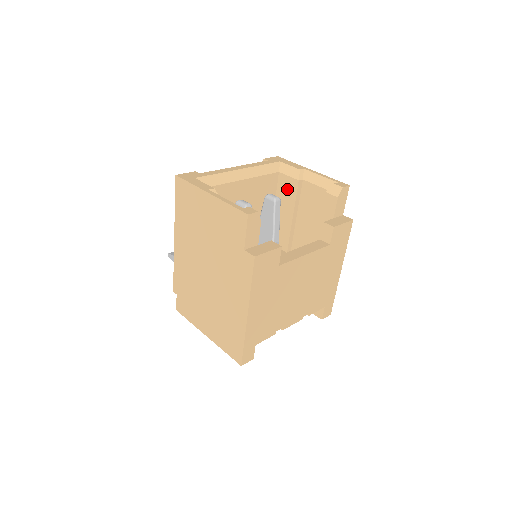
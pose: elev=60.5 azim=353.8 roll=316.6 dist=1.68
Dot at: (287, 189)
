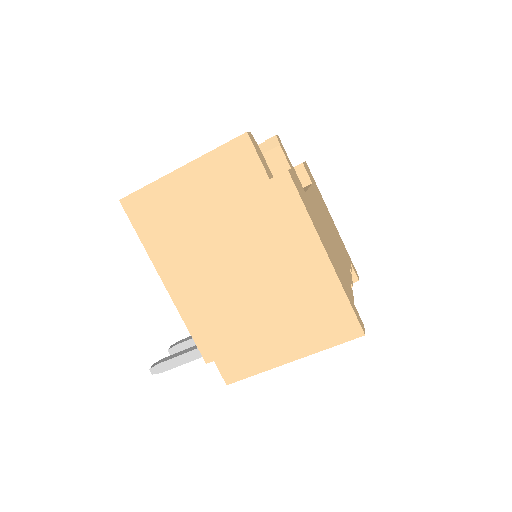
Dot at: occluded
